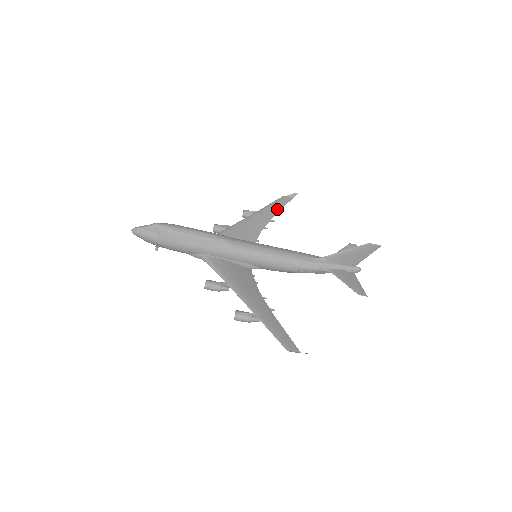
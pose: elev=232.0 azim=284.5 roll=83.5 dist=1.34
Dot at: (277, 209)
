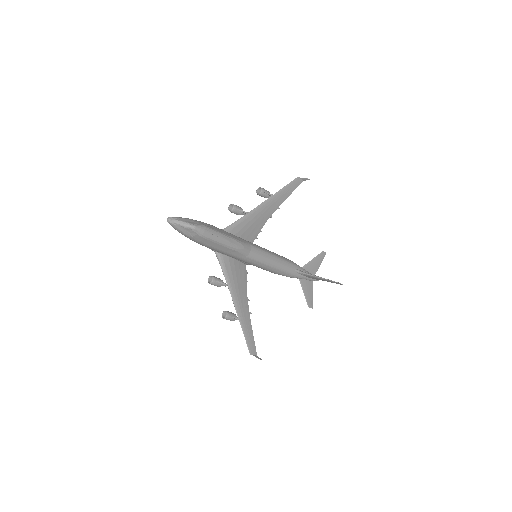
Dot at: (287, 195)
